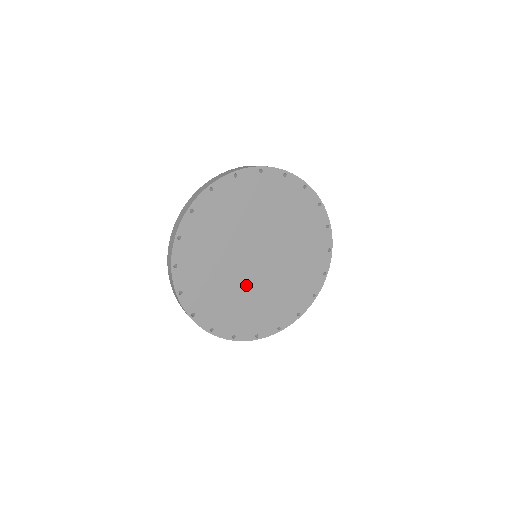
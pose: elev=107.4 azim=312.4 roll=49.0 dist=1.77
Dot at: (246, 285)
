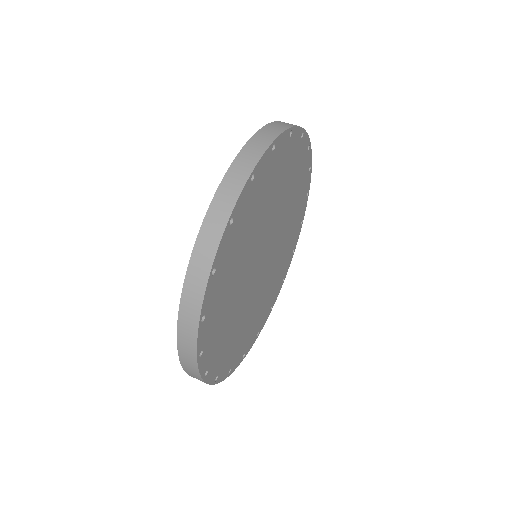
Dot at: (246, 299)
